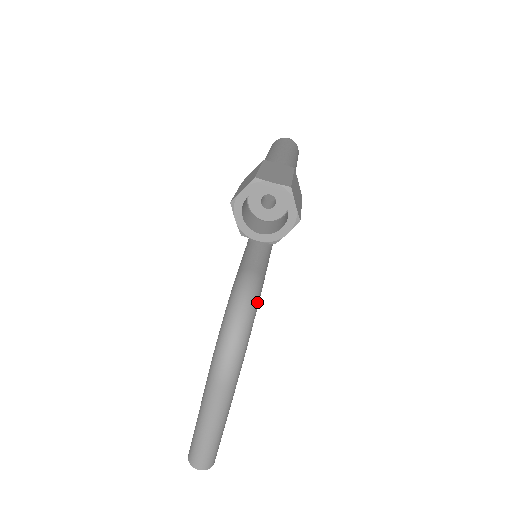
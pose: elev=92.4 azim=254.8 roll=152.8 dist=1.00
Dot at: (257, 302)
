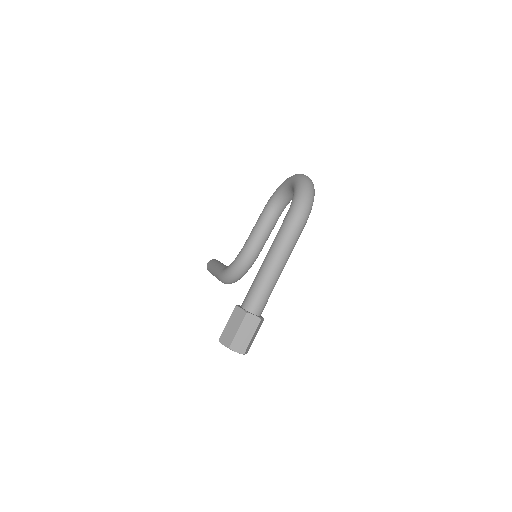
Dot at: (251, 266)
